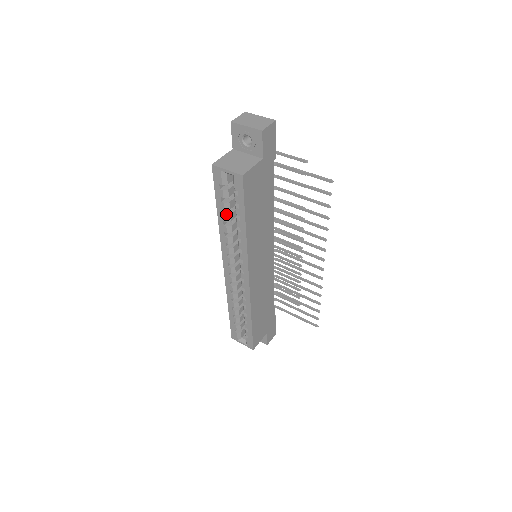
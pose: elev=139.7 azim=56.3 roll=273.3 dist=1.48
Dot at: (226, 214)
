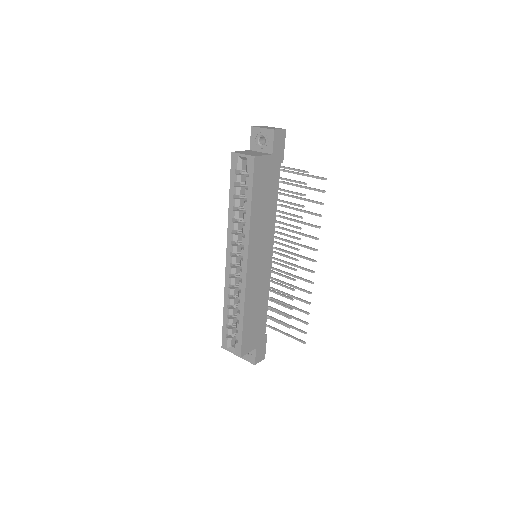
Dot at: (236, 199)
